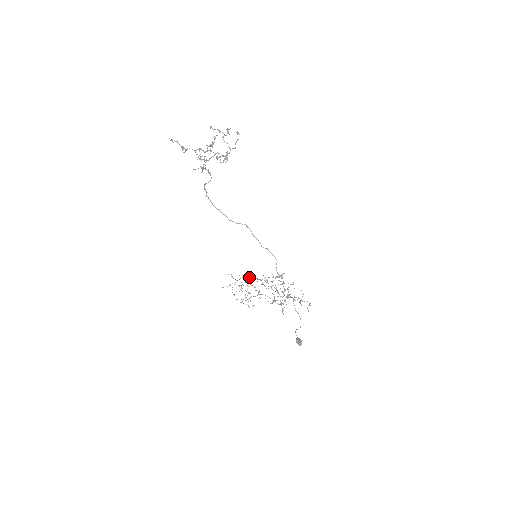
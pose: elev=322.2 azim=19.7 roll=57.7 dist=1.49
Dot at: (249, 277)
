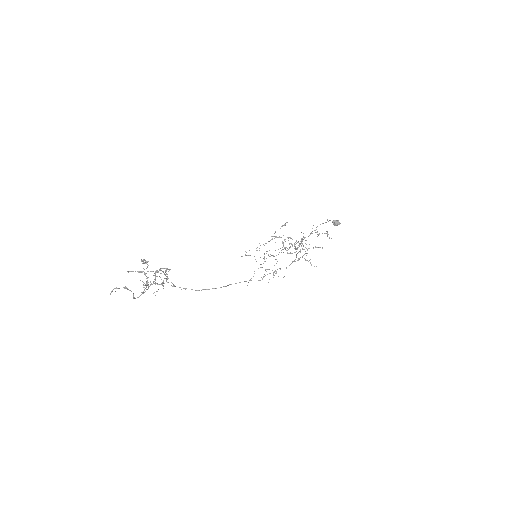
Dot at: occluded
